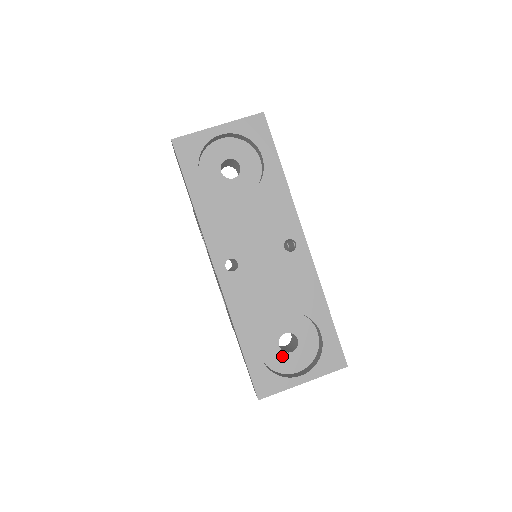
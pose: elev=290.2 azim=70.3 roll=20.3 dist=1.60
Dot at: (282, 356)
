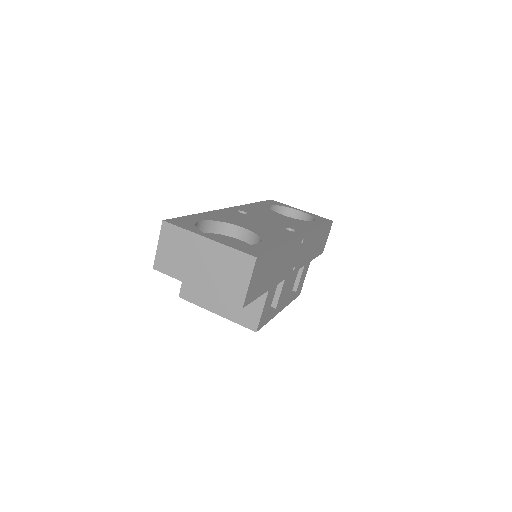
Dot at: occluded
